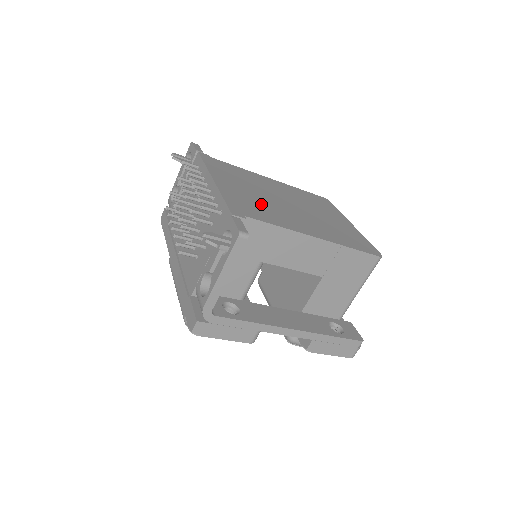
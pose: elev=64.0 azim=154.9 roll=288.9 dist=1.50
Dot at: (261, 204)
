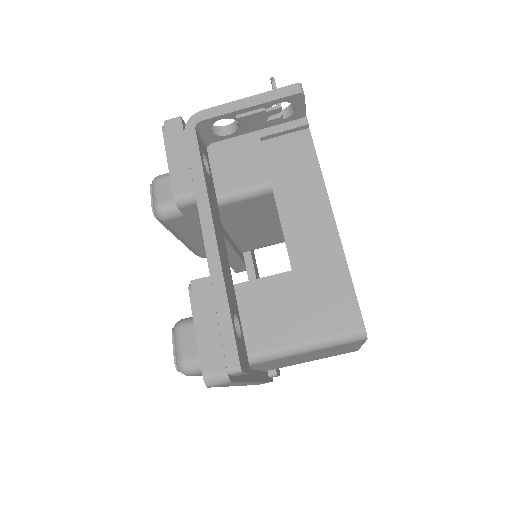
Dot at: occluded
